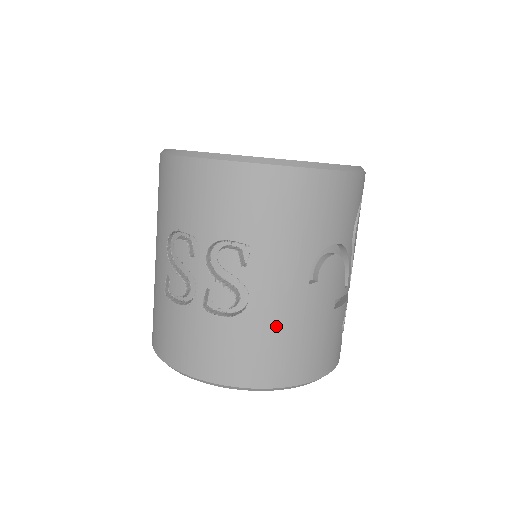
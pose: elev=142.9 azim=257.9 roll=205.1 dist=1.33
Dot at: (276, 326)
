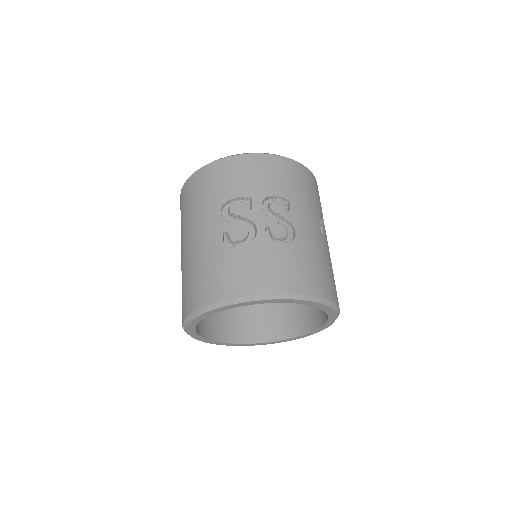
Dot at: (314, 252)
